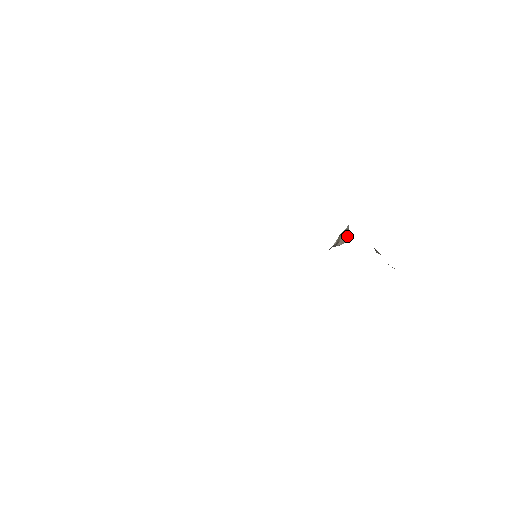
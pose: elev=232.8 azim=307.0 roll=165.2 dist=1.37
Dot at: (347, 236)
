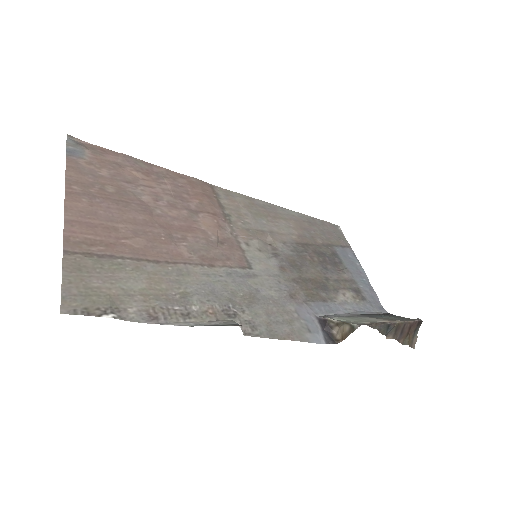
Dot at: (346, 335)
